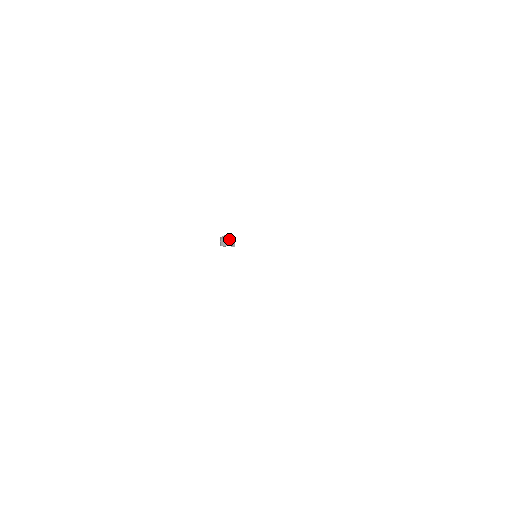
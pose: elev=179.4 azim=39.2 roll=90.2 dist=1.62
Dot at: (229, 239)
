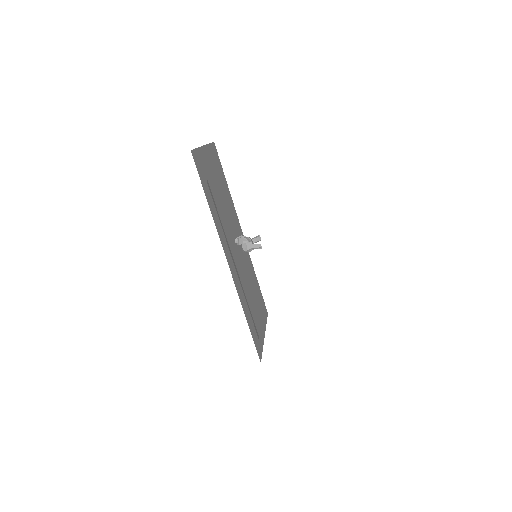
Dot at: (238, 242)
